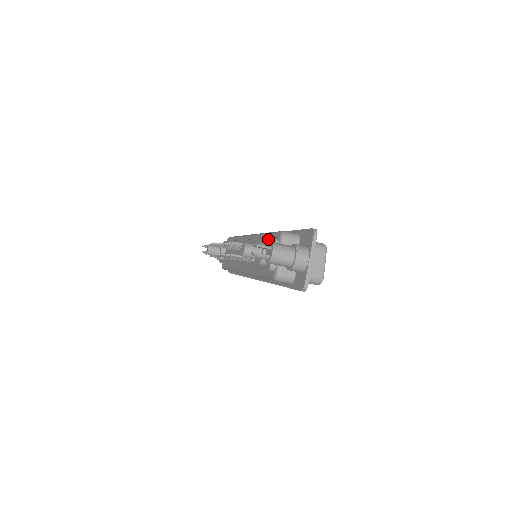
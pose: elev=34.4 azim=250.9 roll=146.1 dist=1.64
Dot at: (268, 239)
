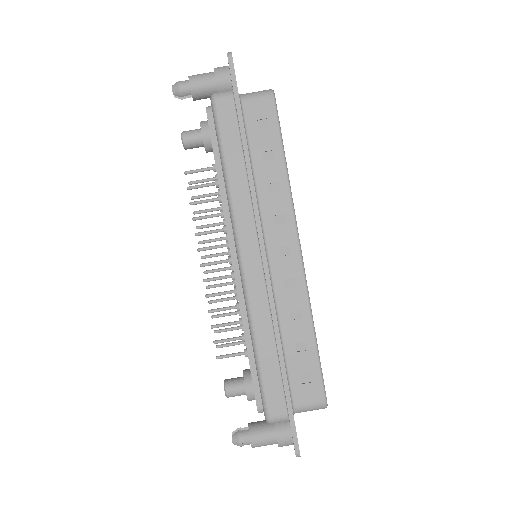
Dot at: occluded
